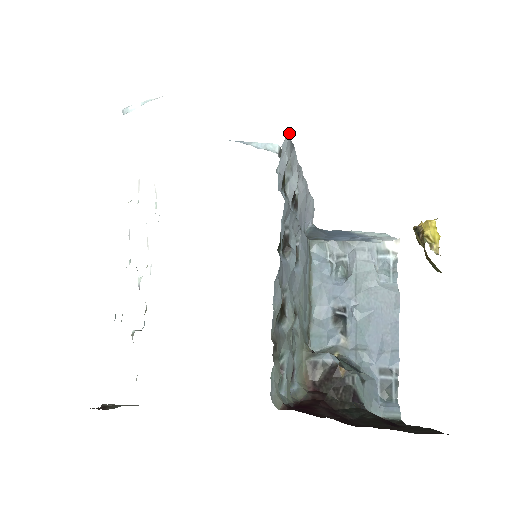
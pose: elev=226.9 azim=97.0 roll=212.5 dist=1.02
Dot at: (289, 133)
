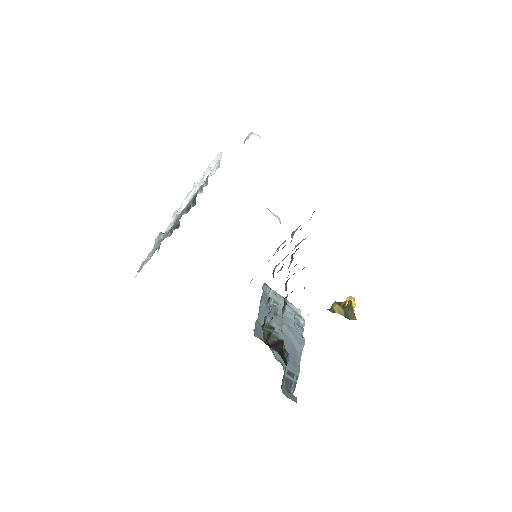
Dot at: occluded
